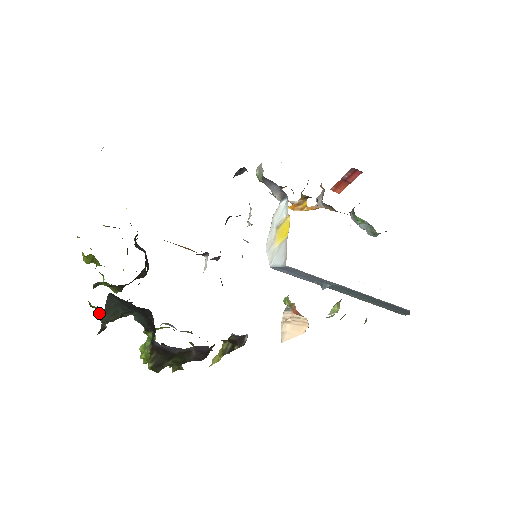
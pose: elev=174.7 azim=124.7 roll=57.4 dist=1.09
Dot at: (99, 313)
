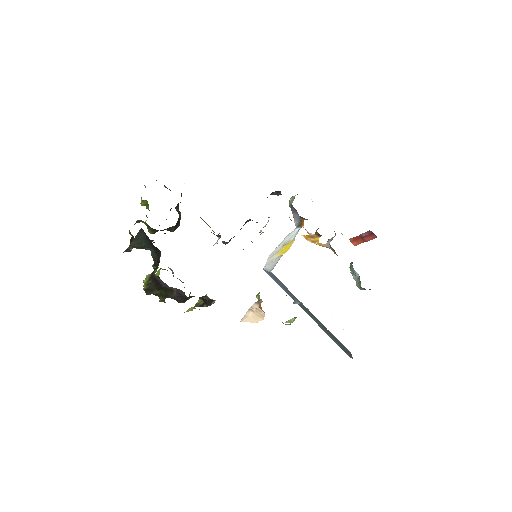
Dot at: (132, 240)
